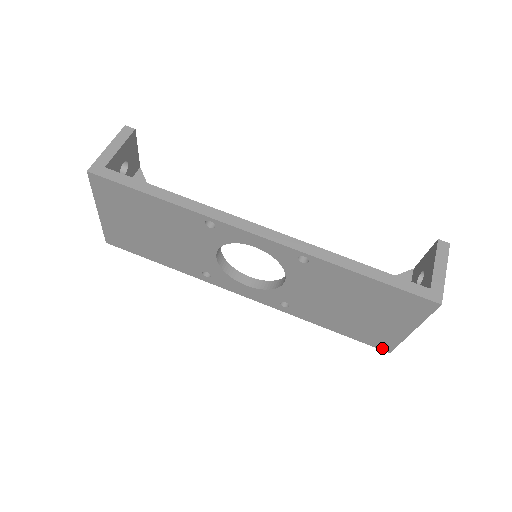
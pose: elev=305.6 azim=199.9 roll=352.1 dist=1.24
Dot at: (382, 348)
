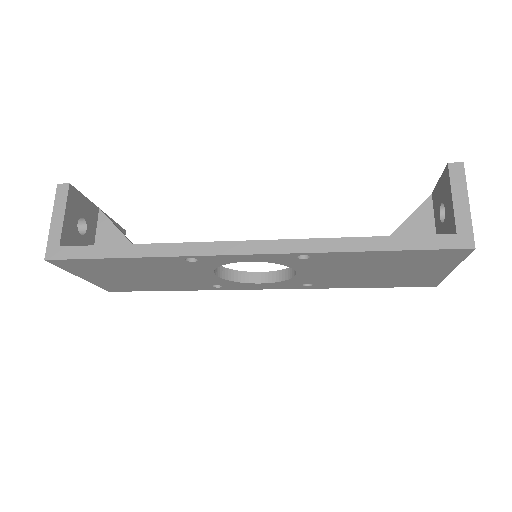
Dot at: (426, 286)
